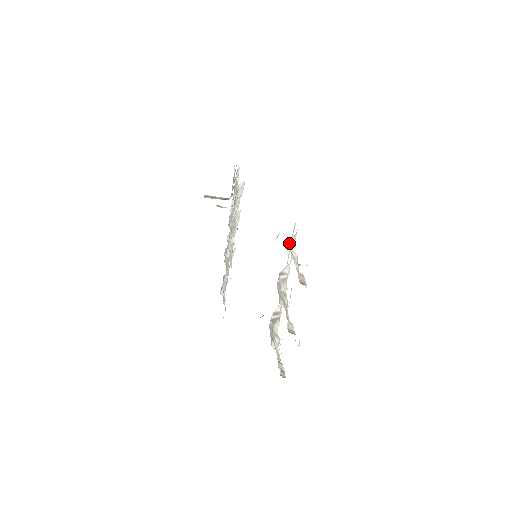
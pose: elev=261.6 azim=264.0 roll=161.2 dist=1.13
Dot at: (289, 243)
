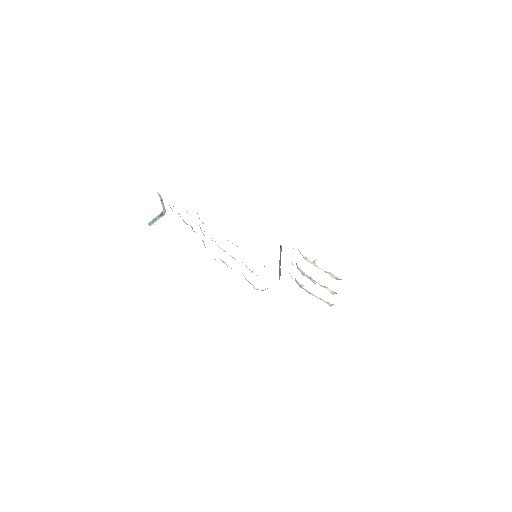
Dot at: occluded
